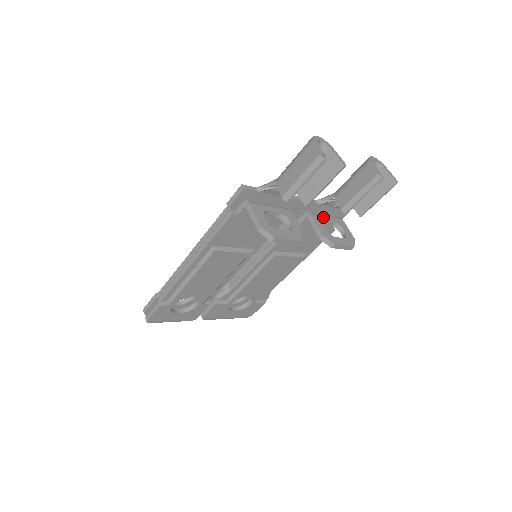
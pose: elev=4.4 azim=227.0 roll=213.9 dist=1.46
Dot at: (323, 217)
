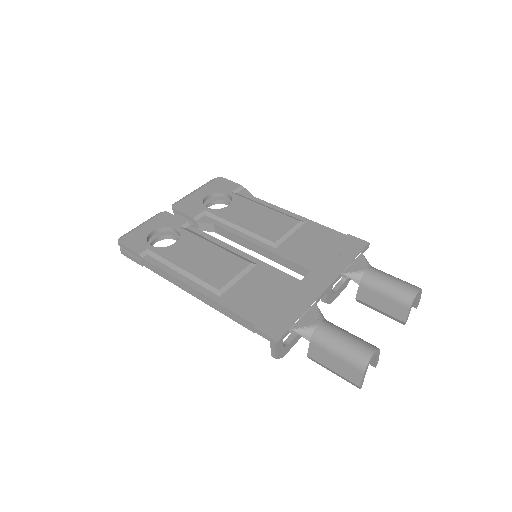
Dot at: occluded
